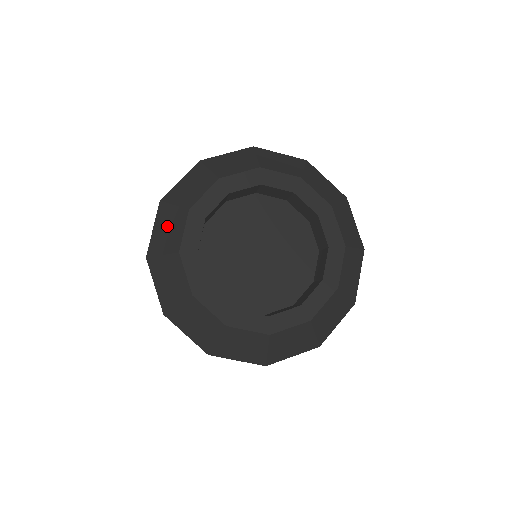
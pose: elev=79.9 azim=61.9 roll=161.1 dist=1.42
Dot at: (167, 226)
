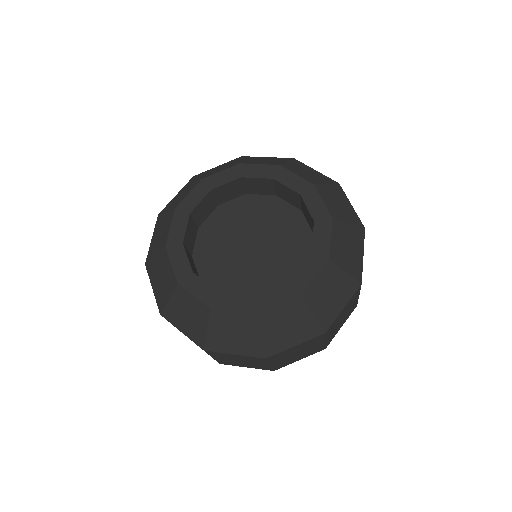
Dot at: (159, 275)
